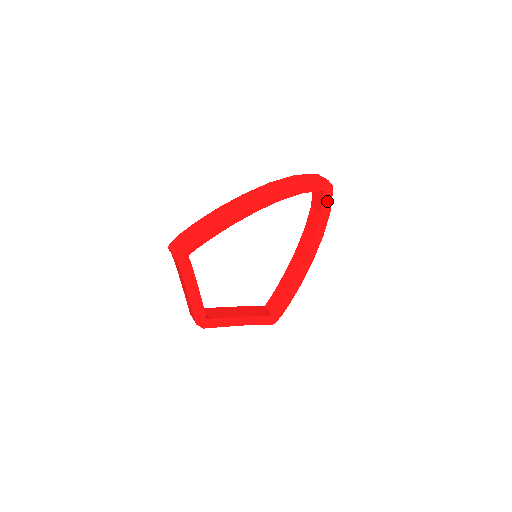
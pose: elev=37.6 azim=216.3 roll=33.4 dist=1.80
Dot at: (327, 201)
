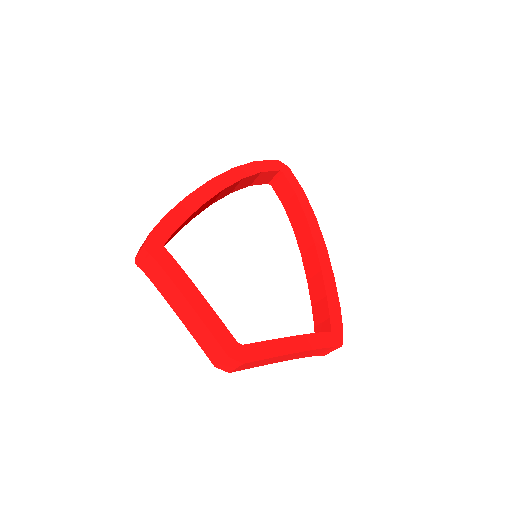
Dot at: (292, 181)
